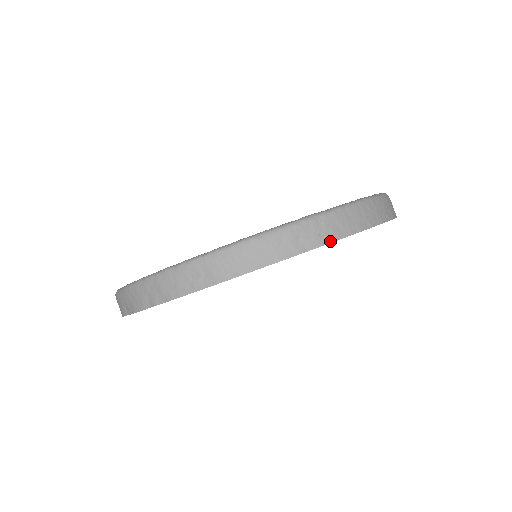
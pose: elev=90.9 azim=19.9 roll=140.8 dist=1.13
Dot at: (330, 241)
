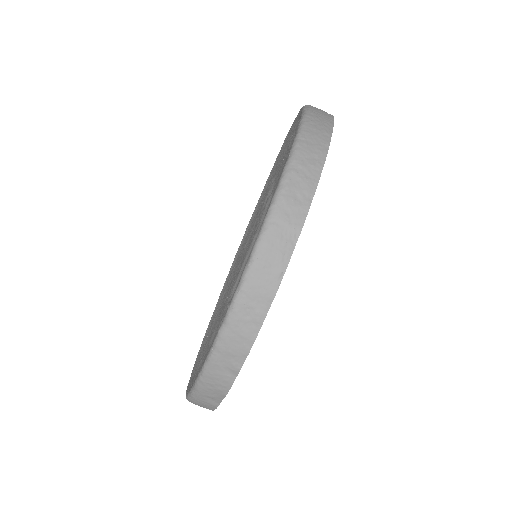
Dot at: (319, 174)
